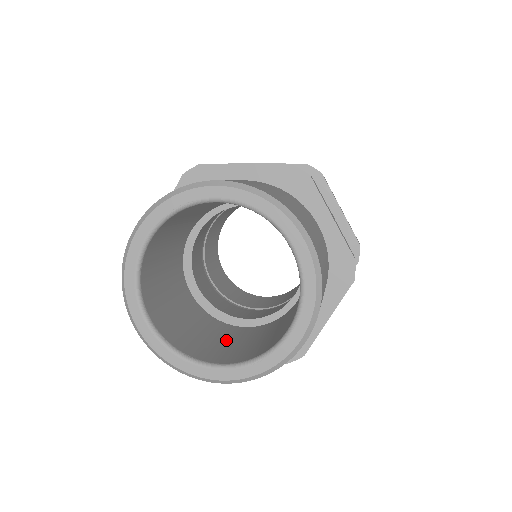
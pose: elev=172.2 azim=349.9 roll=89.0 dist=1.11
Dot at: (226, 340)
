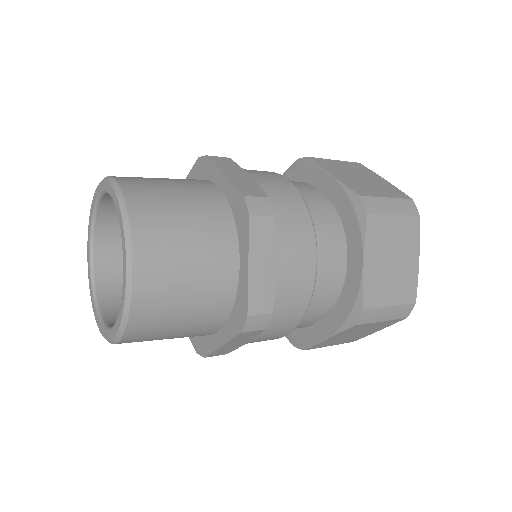
Dot at: occluded
